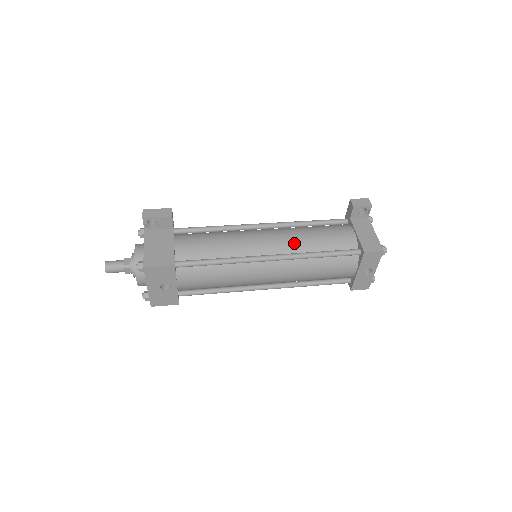
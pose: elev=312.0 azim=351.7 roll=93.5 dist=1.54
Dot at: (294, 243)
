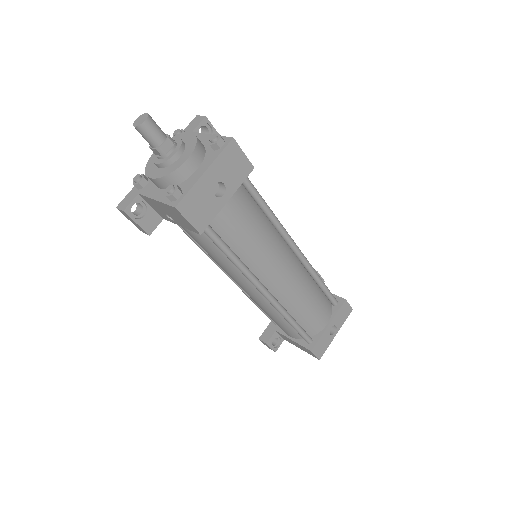
Dot at: occluded
